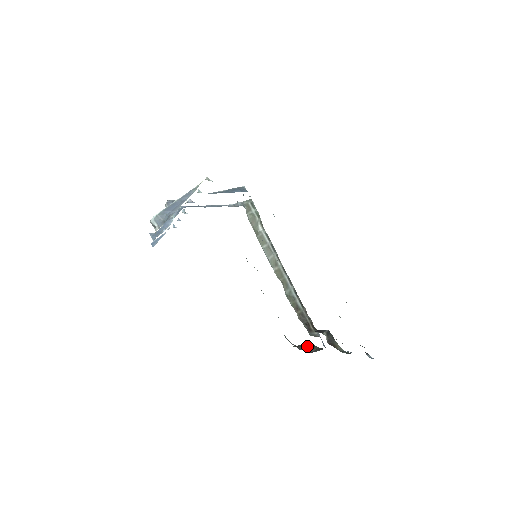
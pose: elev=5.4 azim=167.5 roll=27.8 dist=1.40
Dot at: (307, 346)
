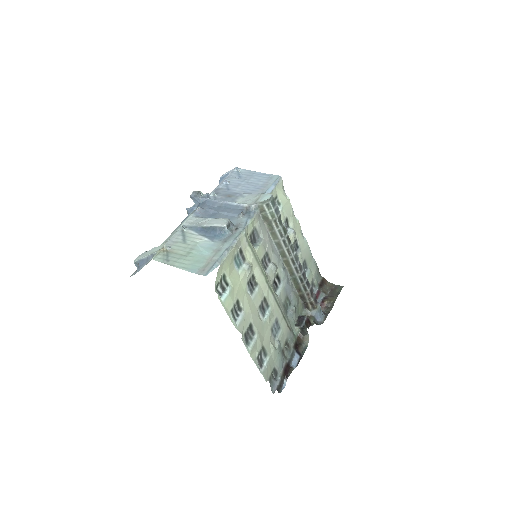
Dot at: (332, 296)
